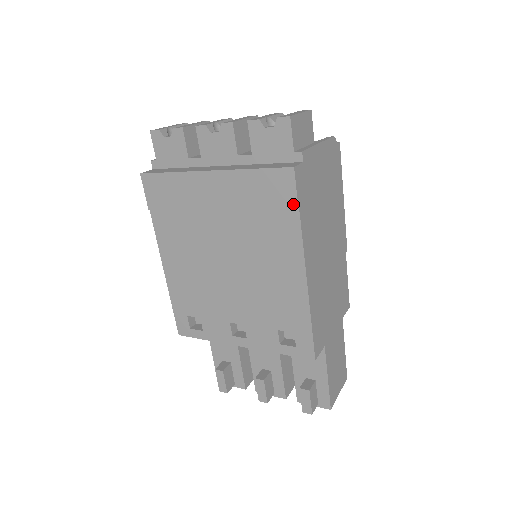
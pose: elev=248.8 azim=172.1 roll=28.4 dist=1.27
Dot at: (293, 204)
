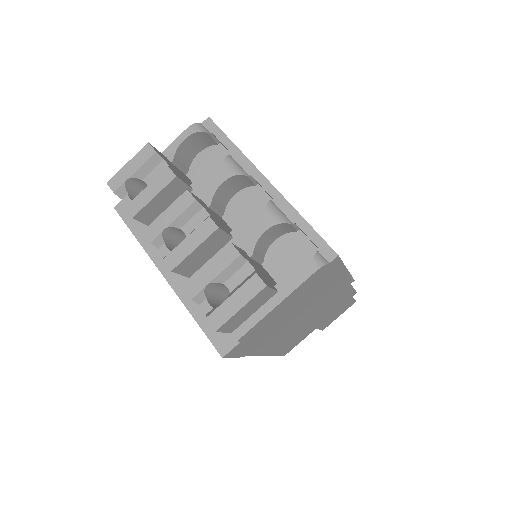
Dot at: occluded
